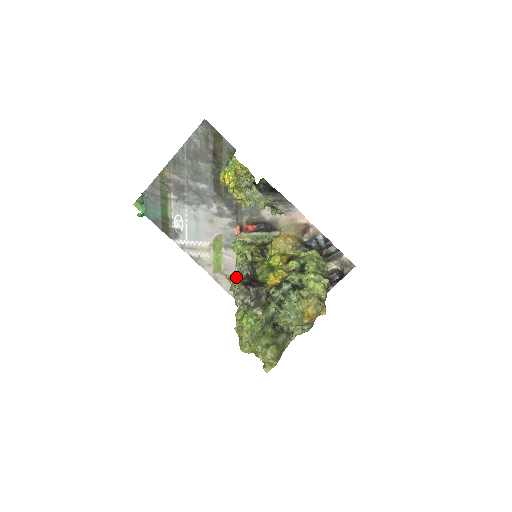
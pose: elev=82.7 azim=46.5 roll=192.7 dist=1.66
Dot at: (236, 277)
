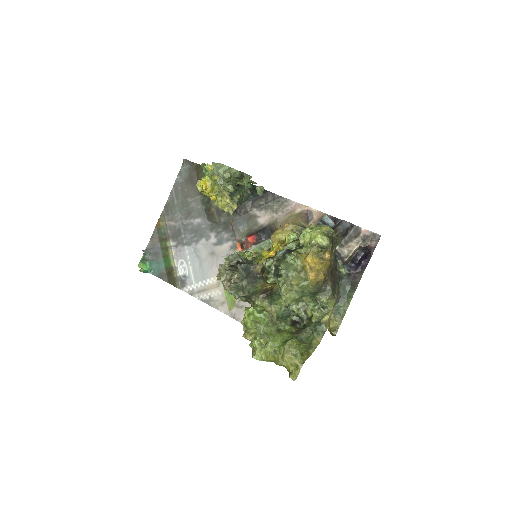
Dot at: occluded
